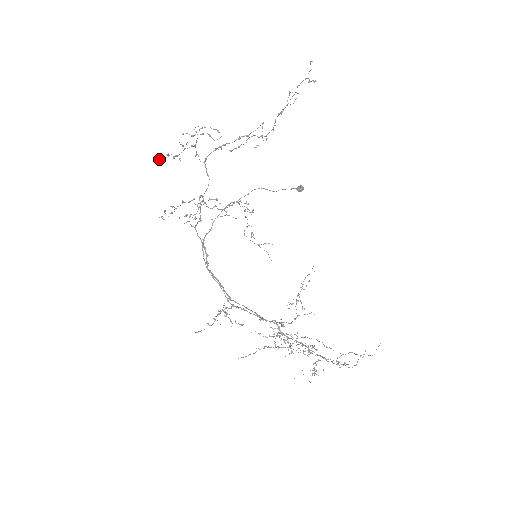
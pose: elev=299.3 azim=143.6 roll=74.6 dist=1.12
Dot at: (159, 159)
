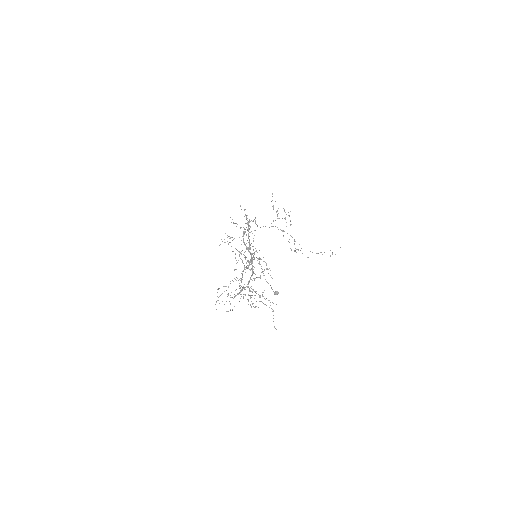
Dot at: occluded
